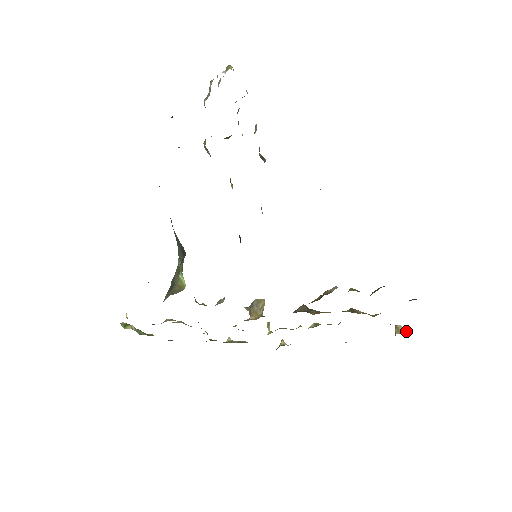
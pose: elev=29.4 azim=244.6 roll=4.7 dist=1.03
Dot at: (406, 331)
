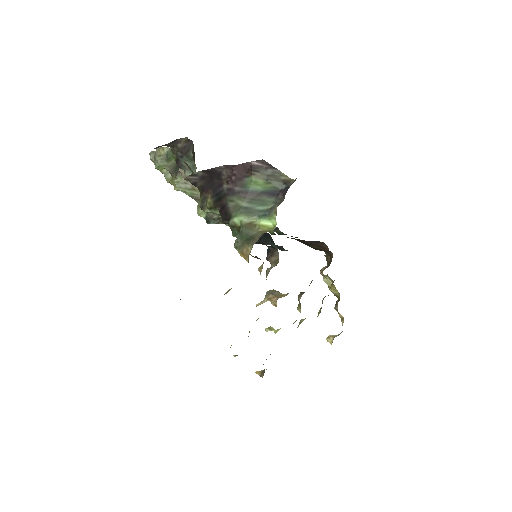
Dot at: (340, 333)
